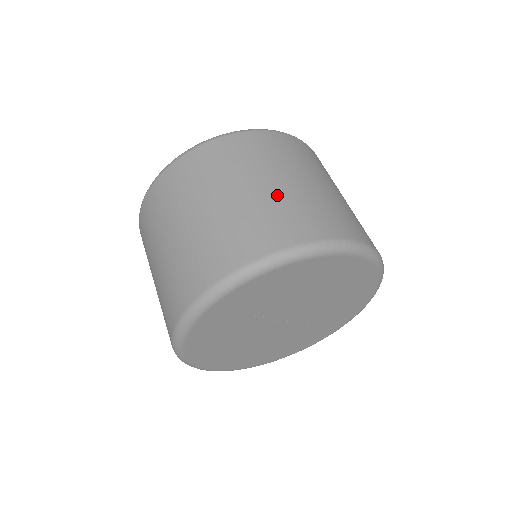
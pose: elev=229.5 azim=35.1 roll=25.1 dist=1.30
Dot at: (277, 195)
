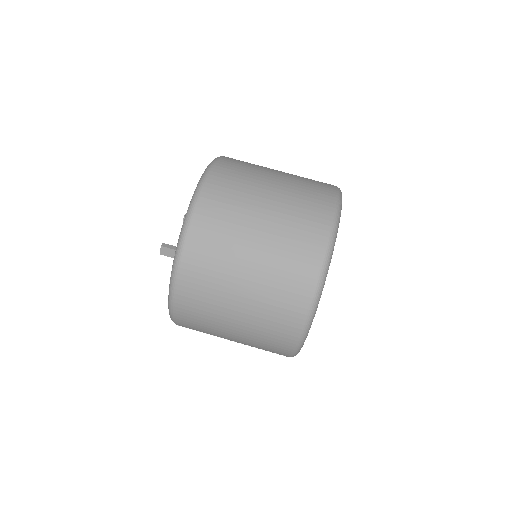
Dot at: (279, 218)
